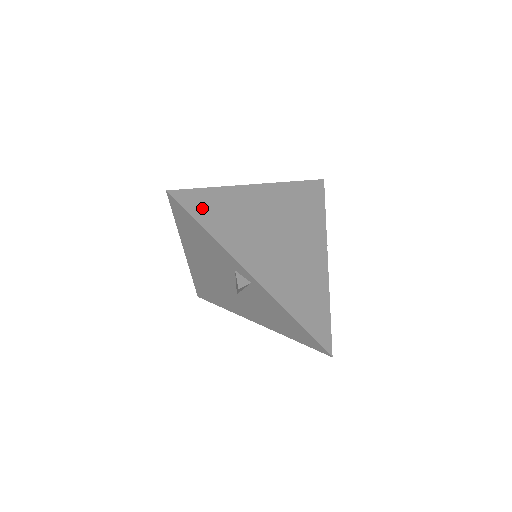
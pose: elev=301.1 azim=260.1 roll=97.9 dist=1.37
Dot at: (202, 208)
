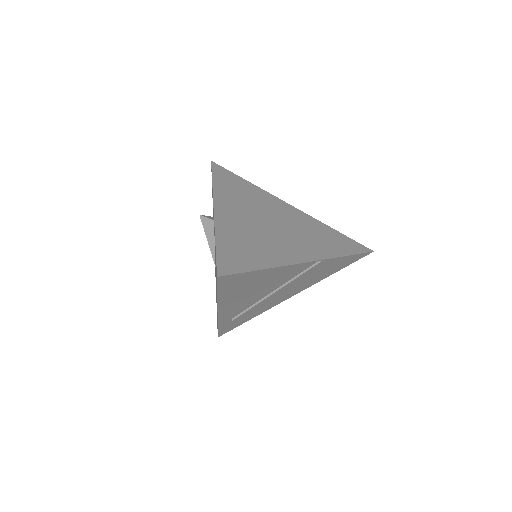
Dot at: (225, 177)
